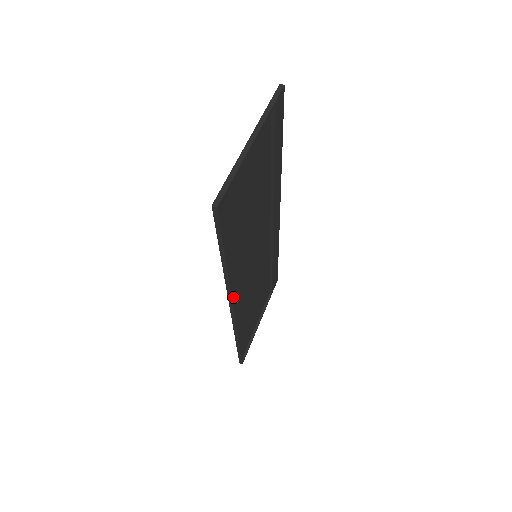
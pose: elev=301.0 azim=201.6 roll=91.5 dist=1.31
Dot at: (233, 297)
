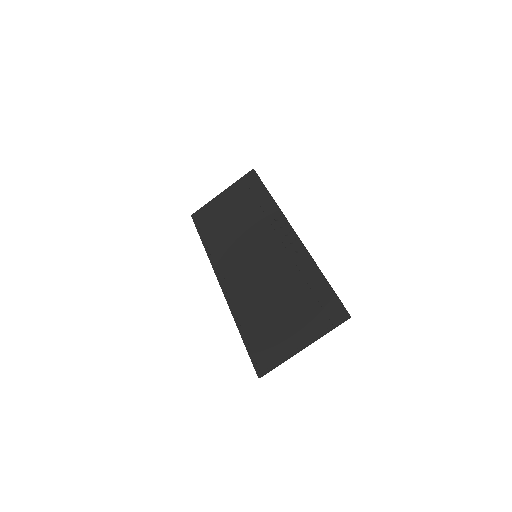
Dot at: (227, 294)
